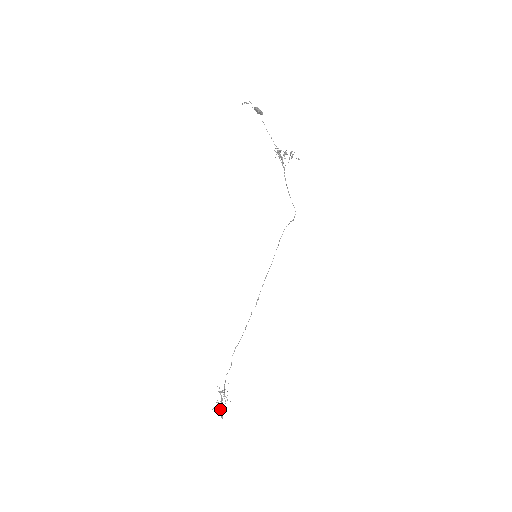
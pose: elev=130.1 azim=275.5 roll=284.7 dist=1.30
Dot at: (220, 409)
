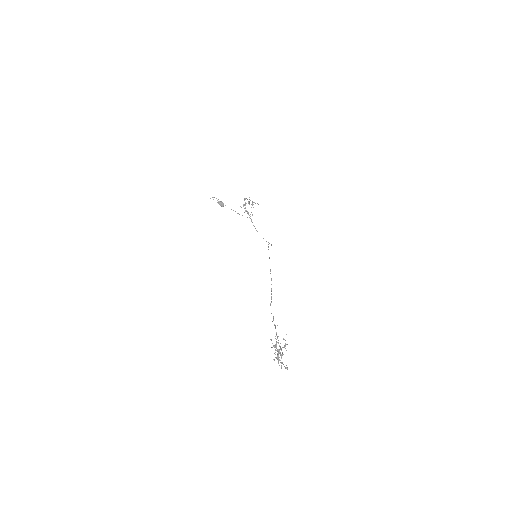
Dot at: (281, 358)
